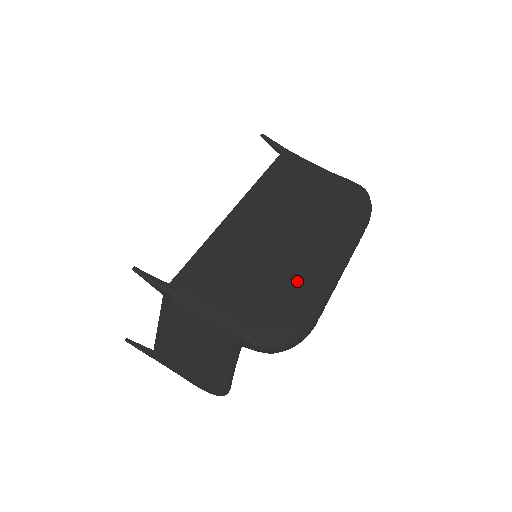
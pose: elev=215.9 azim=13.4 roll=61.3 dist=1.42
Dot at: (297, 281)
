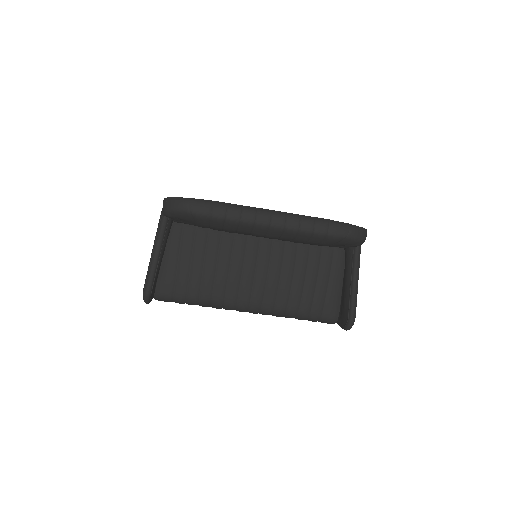
Dot at: occluded
